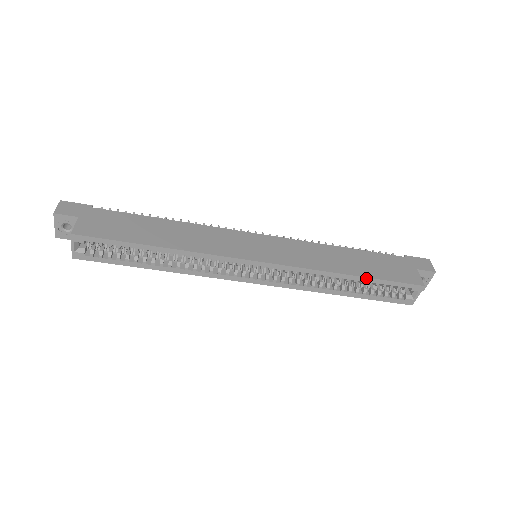
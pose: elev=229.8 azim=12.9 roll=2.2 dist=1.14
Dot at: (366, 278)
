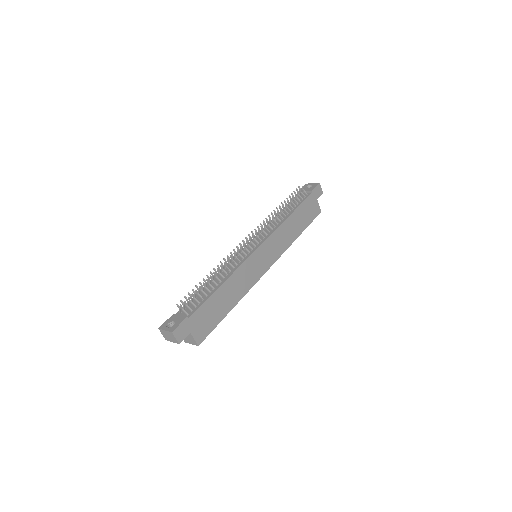
Dot at: occluded
